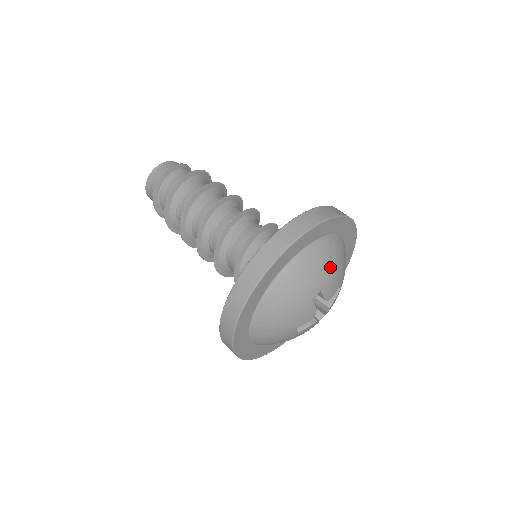
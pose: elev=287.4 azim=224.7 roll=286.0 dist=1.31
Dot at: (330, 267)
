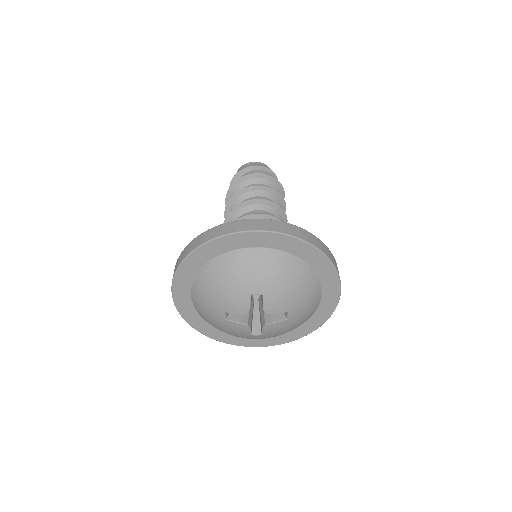
Dot at: (285, 285)
